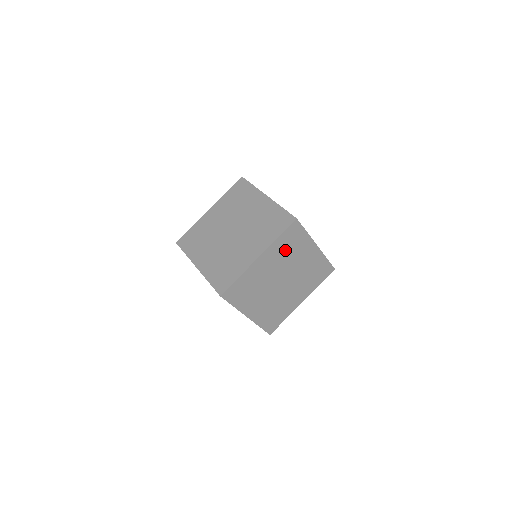
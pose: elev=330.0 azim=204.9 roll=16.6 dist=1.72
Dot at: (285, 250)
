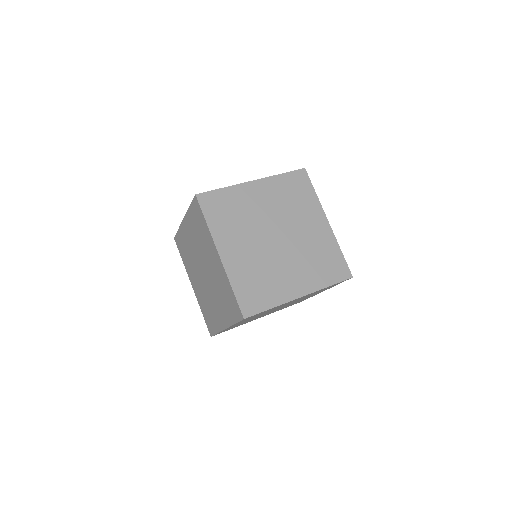
Dot at: (314, 293)
